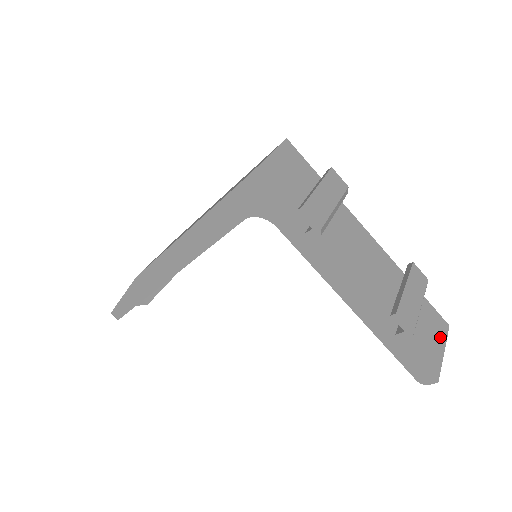
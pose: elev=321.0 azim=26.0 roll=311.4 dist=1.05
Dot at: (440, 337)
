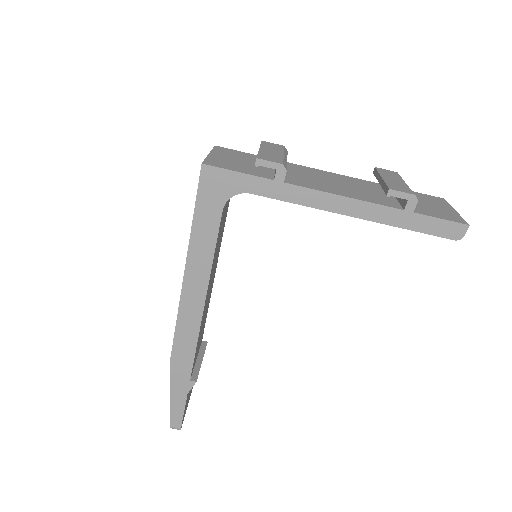
Dot at: (443, 205)
